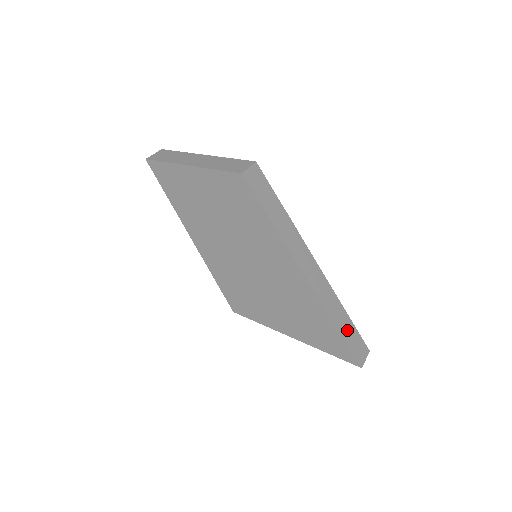
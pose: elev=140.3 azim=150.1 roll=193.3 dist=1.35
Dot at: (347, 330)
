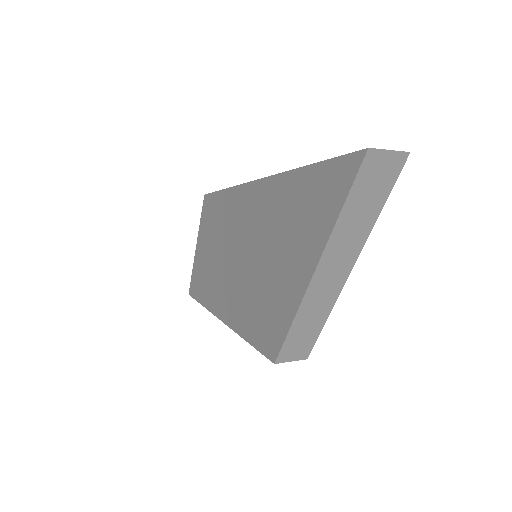
Dot at: occluded
